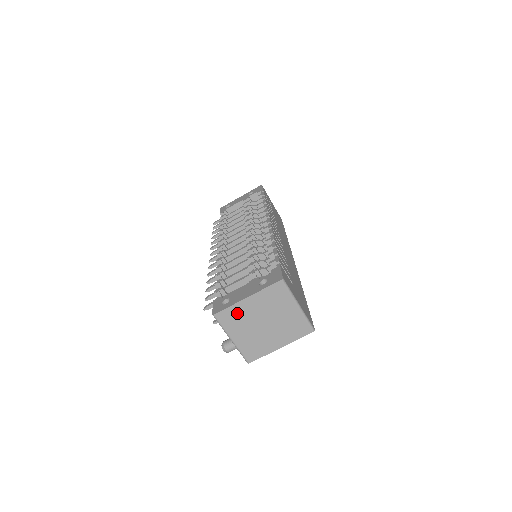
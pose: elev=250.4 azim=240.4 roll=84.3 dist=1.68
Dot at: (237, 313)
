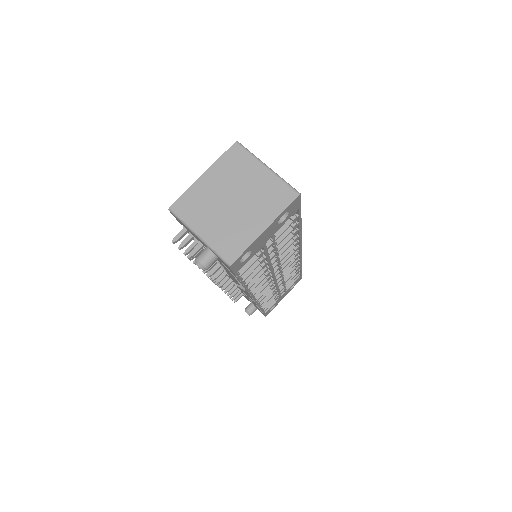
Dot at: (196, 197)
